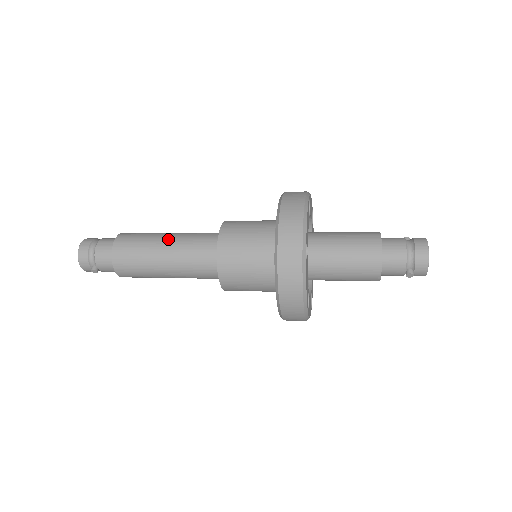
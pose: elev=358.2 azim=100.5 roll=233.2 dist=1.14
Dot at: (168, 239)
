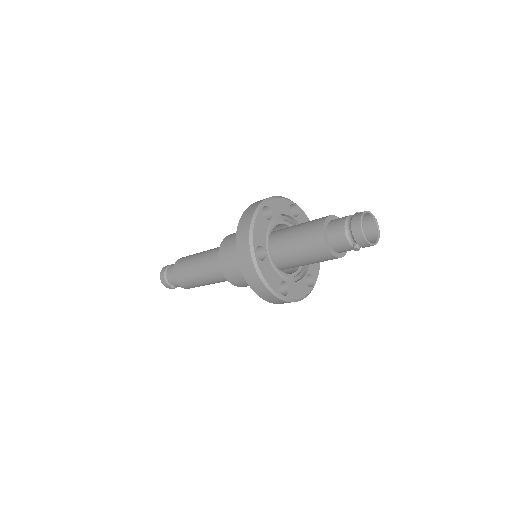
Dot at: (199, 258)
